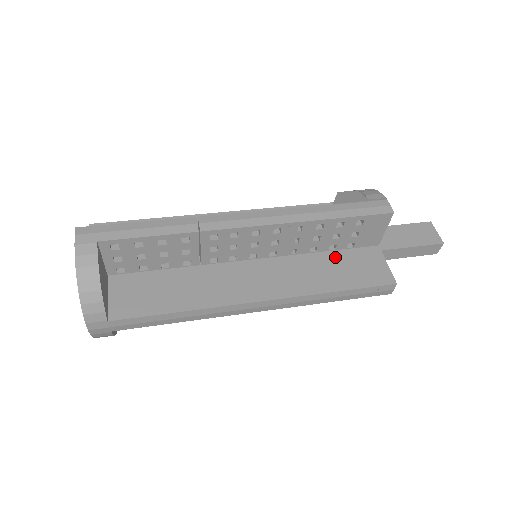
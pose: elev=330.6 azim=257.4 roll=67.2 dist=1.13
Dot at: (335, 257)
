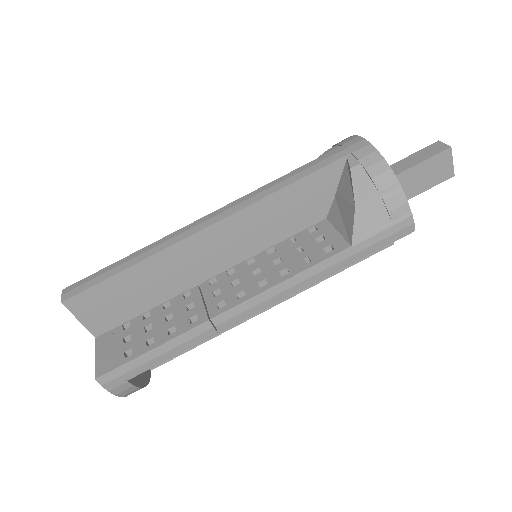
Dot at: occluded
